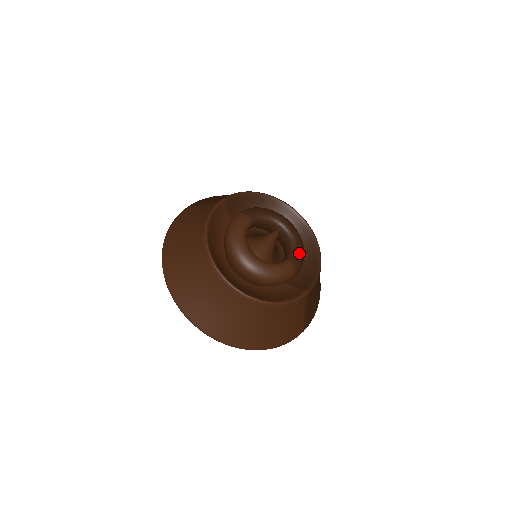
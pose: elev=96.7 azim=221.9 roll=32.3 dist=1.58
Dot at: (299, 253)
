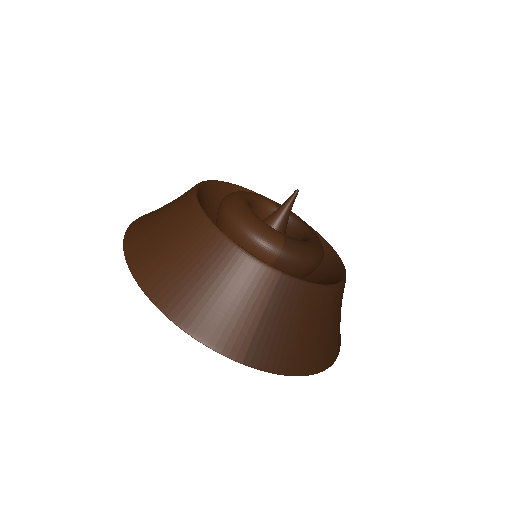
Dot at: (304, 245)
